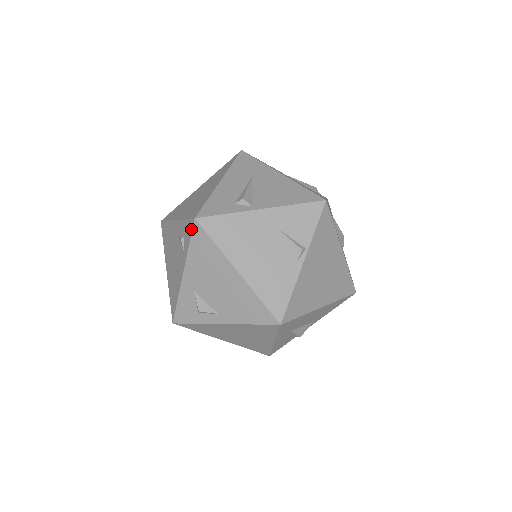
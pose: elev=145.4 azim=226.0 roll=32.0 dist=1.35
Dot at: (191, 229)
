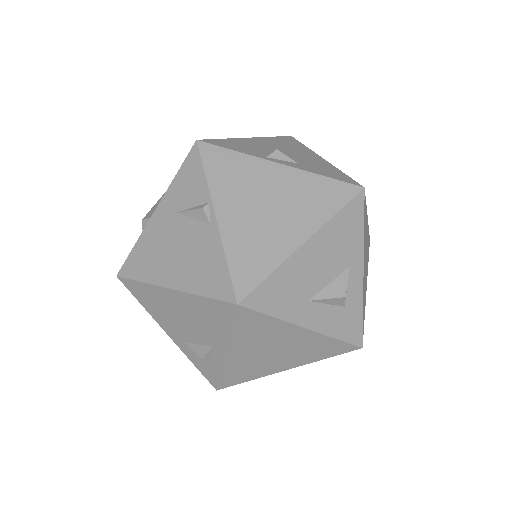
Dot at: (127, 288)
